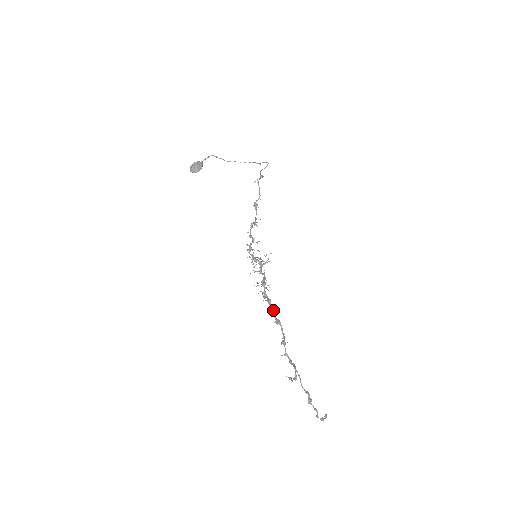
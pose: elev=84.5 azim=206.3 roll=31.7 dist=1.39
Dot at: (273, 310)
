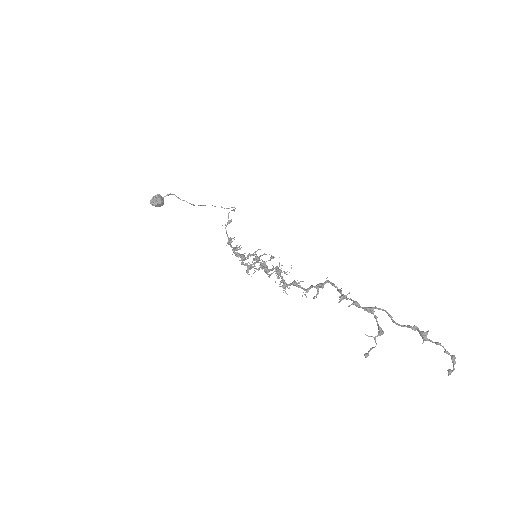
Dot at: (304, 289)
